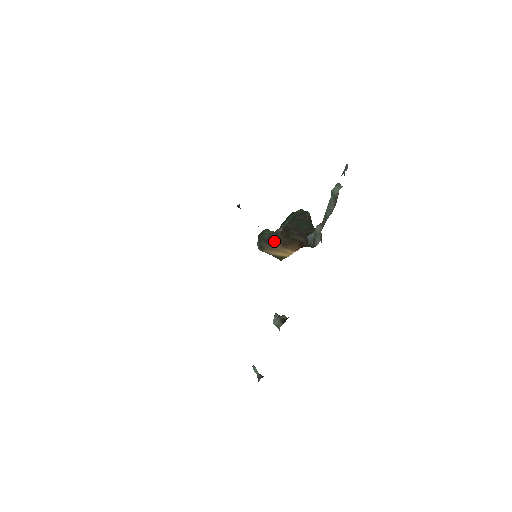
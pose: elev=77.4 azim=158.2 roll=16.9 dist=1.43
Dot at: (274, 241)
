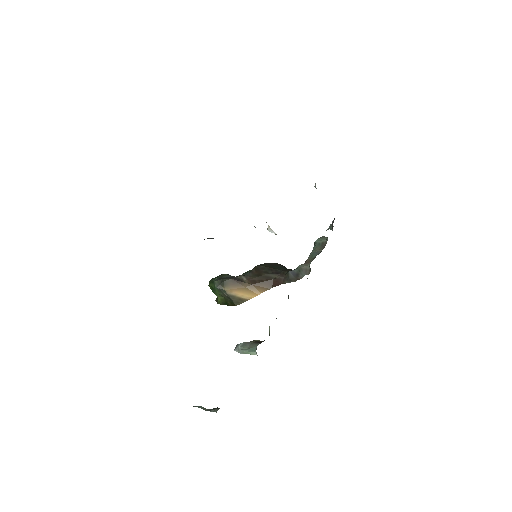
Dot at: (240, 279)
